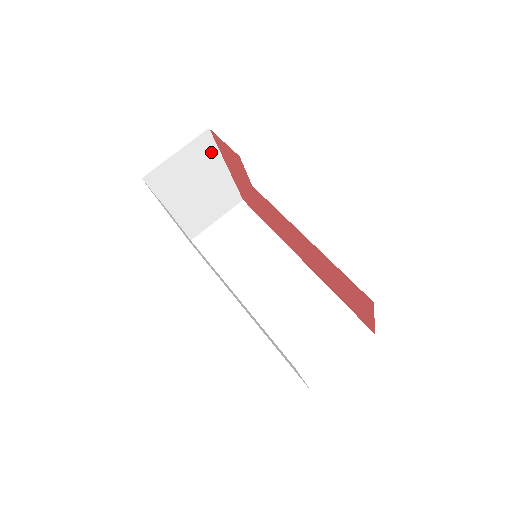
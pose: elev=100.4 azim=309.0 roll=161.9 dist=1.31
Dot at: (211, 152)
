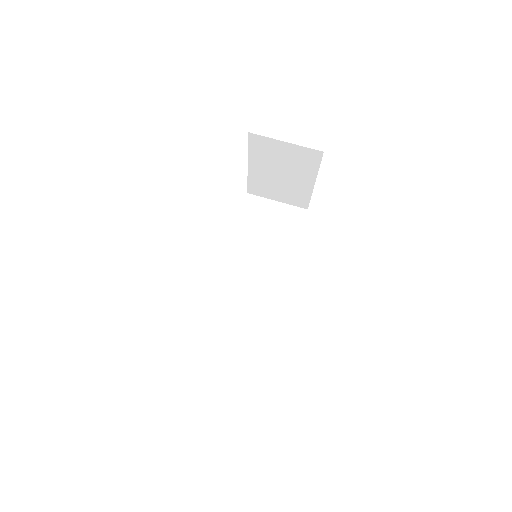
Dot at: (312, 165)
